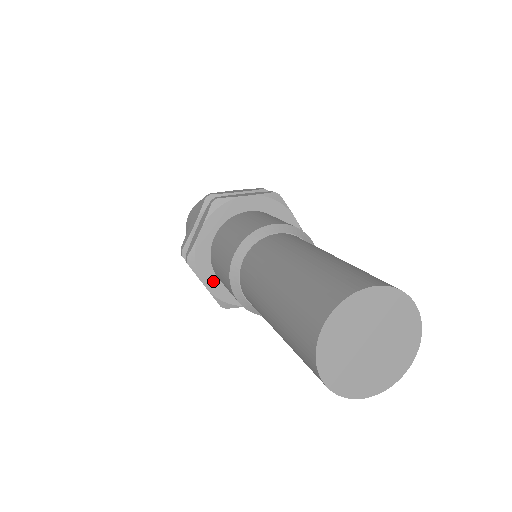
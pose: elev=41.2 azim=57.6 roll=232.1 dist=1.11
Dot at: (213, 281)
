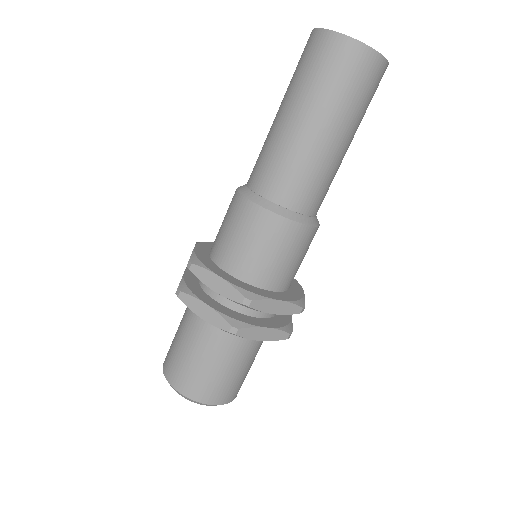
Dot at: (224, 275)
